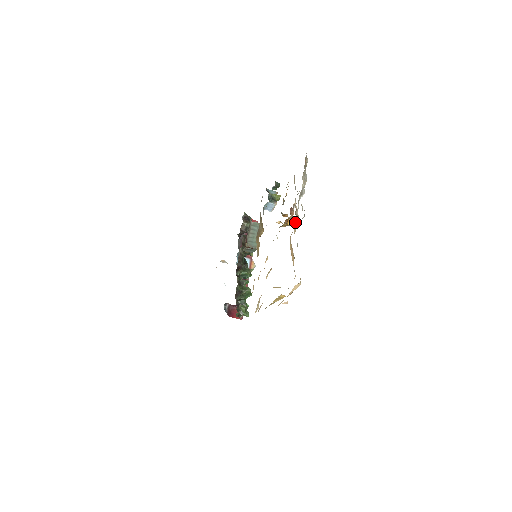
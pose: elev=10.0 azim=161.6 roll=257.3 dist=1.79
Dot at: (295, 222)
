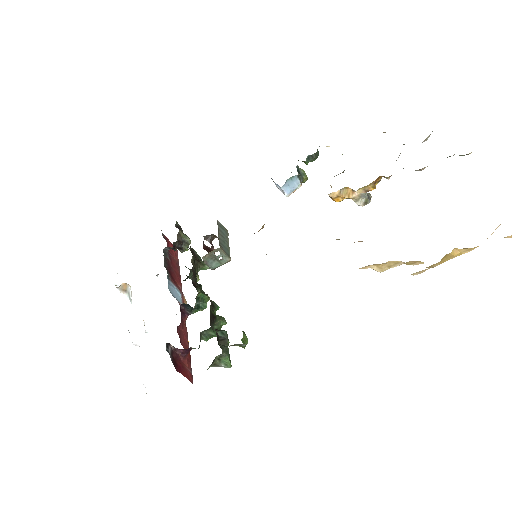
Dot at: (369, 195)
